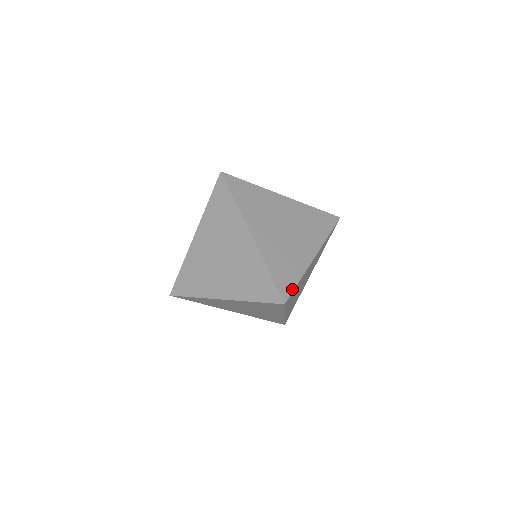
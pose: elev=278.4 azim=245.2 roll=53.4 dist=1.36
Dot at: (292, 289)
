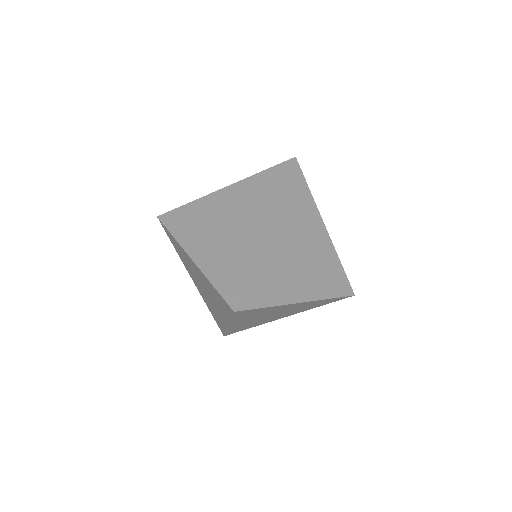
Dot at: occluded
